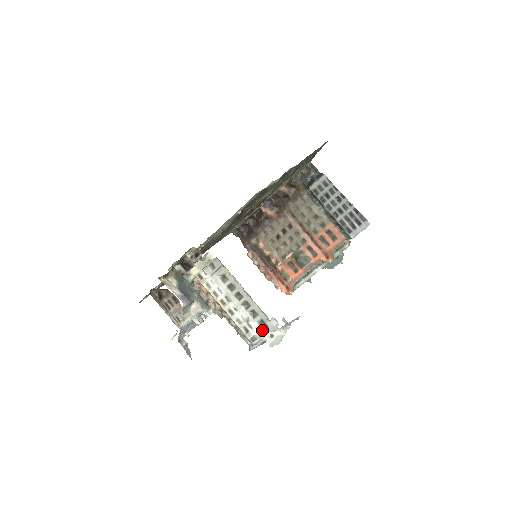
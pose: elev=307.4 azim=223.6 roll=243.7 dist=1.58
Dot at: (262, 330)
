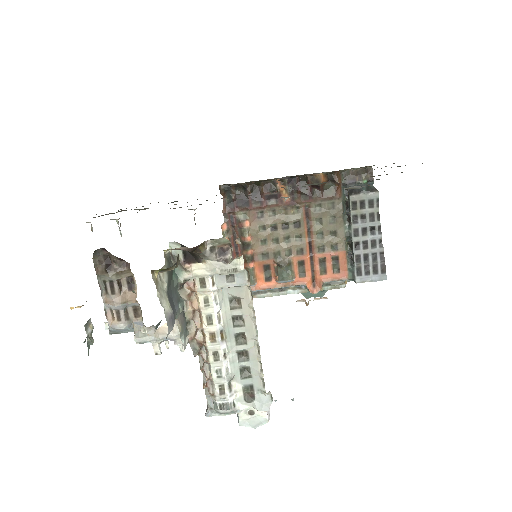
Dot at: (243, 399)
